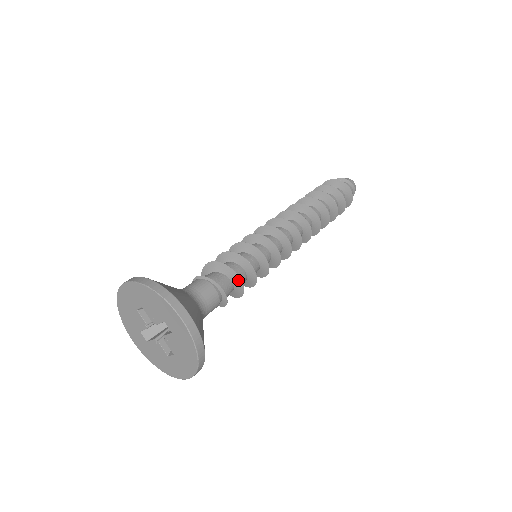
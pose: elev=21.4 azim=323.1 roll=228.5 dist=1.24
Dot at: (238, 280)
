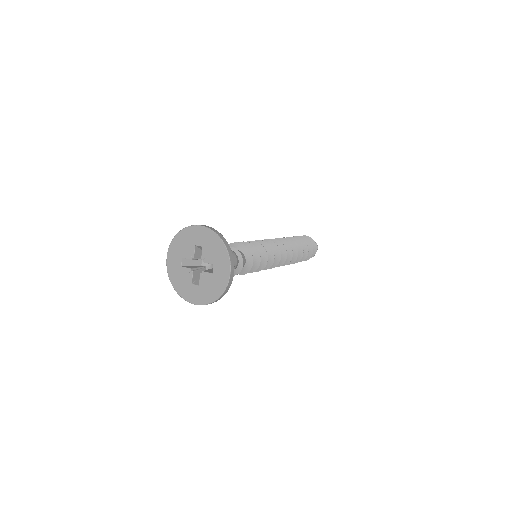
Dot at: (241, 246)
